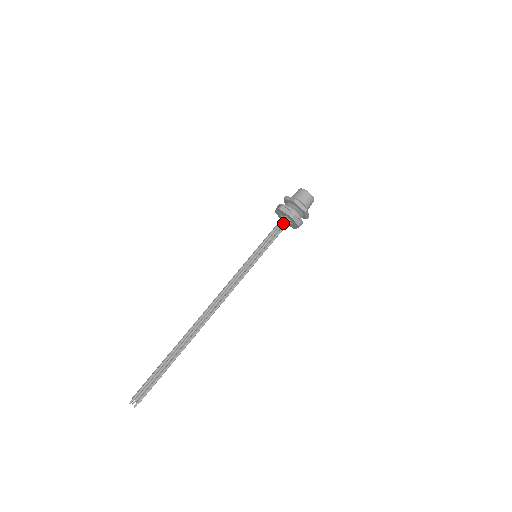
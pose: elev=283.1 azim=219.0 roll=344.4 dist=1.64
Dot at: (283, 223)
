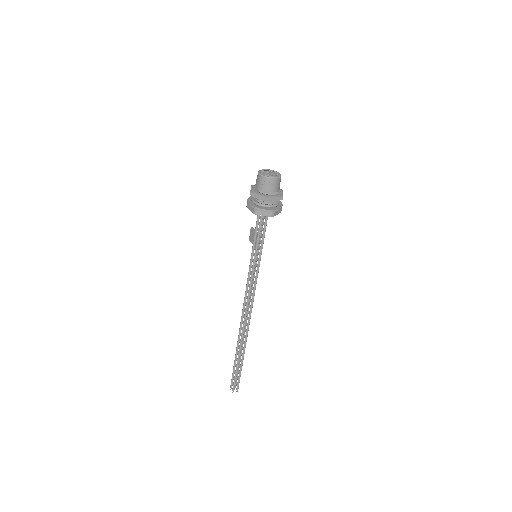
Dot at: occluded
